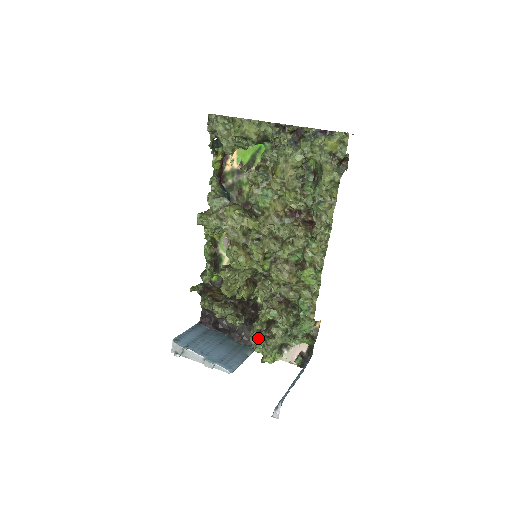
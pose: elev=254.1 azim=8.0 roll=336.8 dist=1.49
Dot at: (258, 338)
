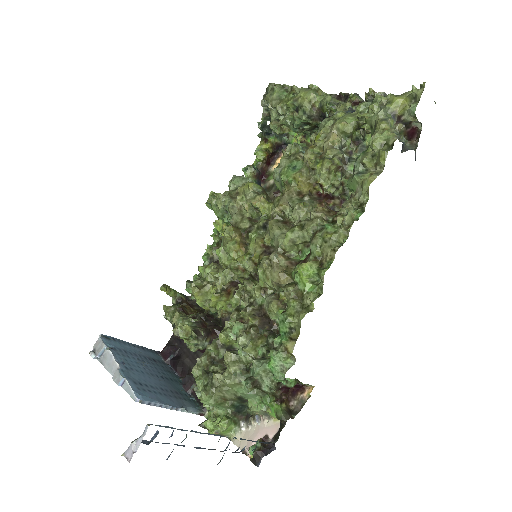
Dot at: (205, 369)
